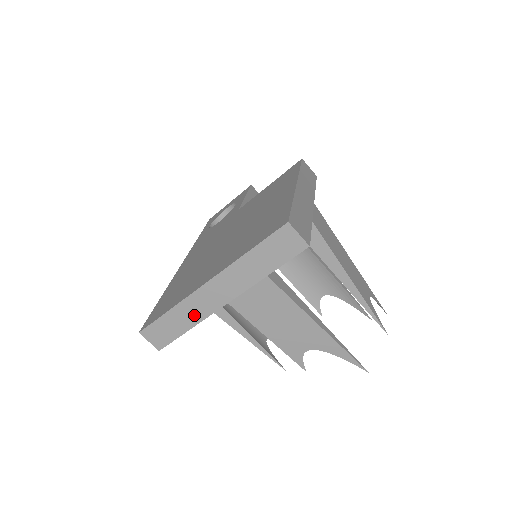
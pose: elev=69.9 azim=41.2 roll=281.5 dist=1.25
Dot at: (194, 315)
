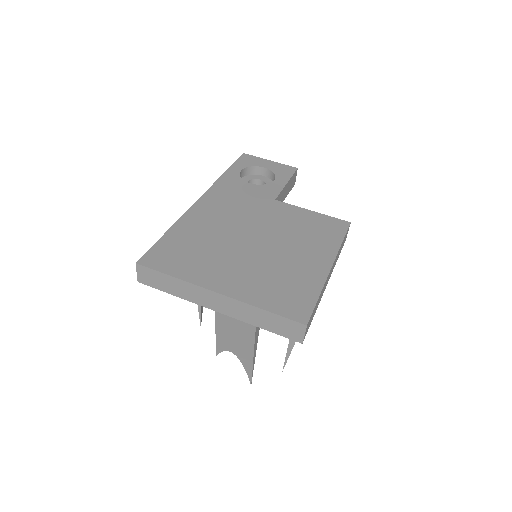
Dot at: (187, 294)
